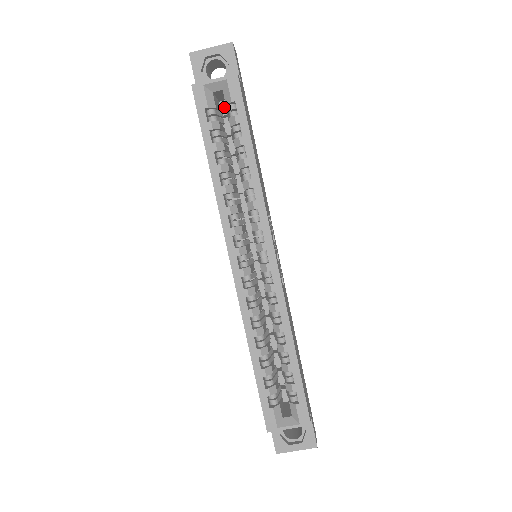
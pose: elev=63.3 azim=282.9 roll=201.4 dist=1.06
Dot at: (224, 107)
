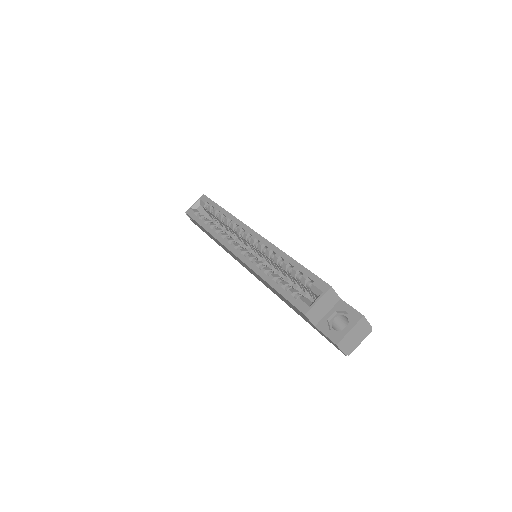
Dot at: occluded
